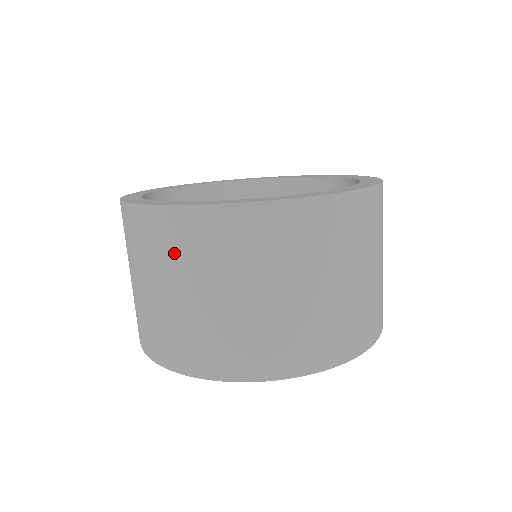
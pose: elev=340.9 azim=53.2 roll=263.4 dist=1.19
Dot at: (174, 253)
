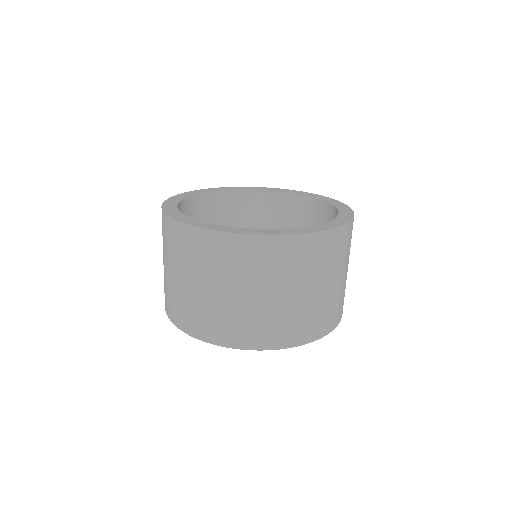
Dot at: (164, 240)
